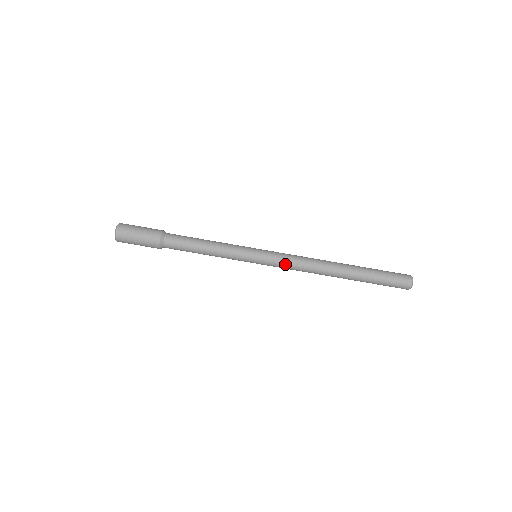
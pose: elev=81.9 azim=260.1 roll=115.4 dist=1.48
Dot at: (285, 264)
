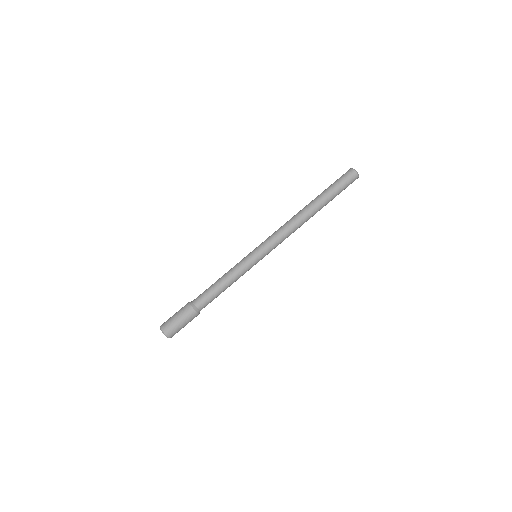
Dot at: occluded
